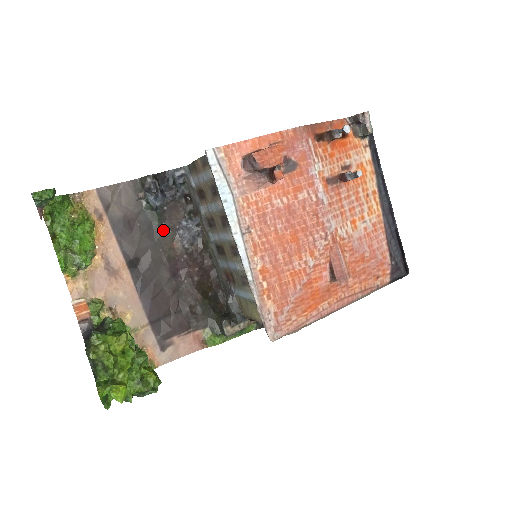
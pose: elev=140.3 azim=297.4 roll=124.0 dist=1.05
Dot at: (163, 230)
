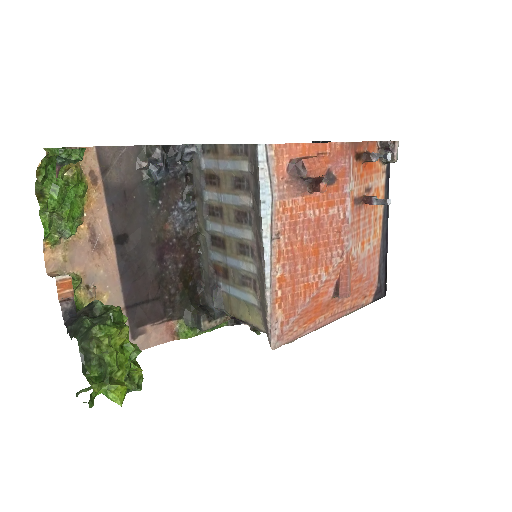
Dot at: (158, 208)
